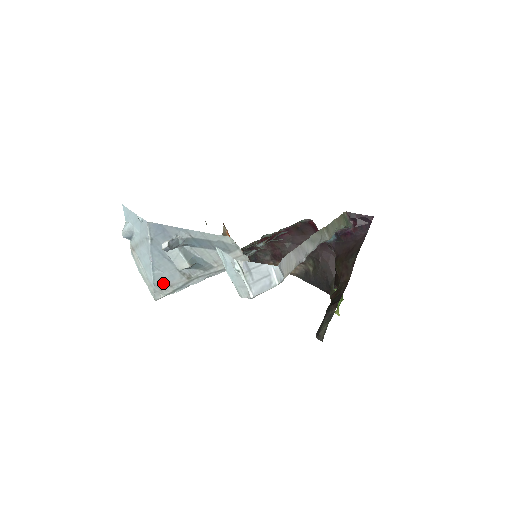
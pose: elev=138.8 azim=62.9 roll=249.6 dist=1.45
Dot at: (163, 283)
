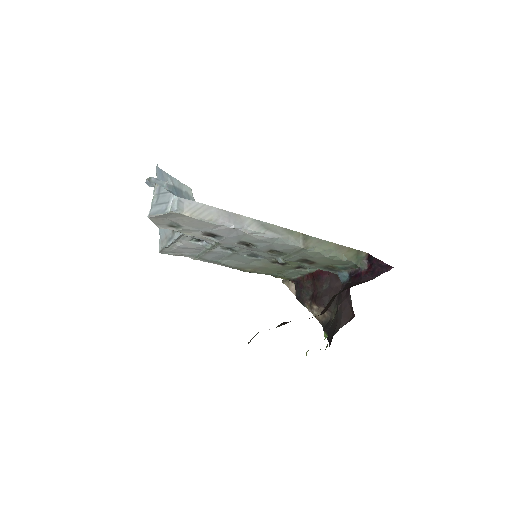
Dot at: (163, 234)
